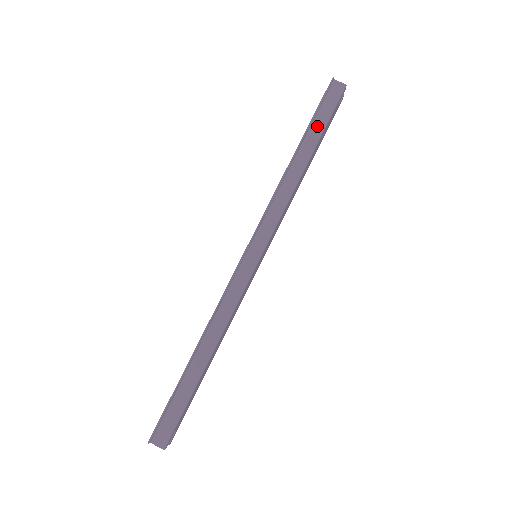
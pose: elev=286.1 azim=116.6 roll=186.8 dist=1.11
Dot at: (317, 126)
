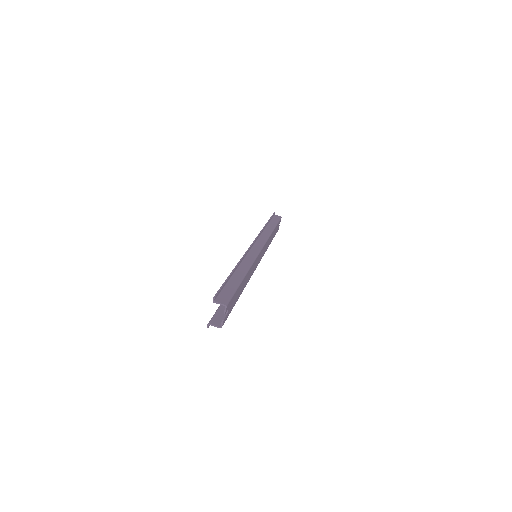
Dot at: (273, 222)
